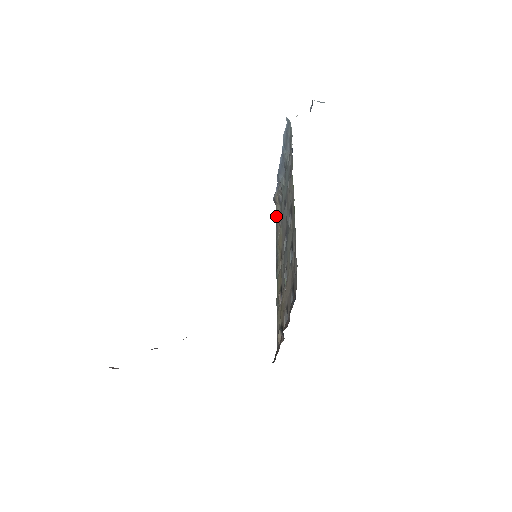
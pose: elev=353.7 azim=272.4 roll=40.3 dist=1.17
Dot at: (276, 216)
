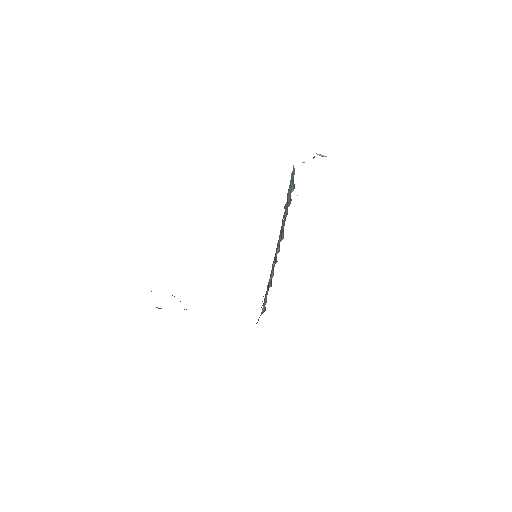
Dot at: (283, 221)
